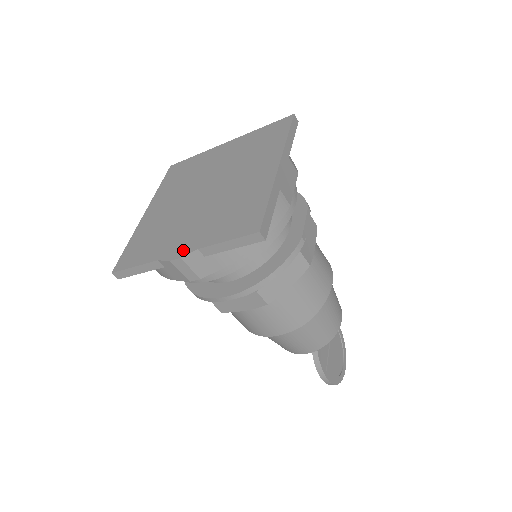
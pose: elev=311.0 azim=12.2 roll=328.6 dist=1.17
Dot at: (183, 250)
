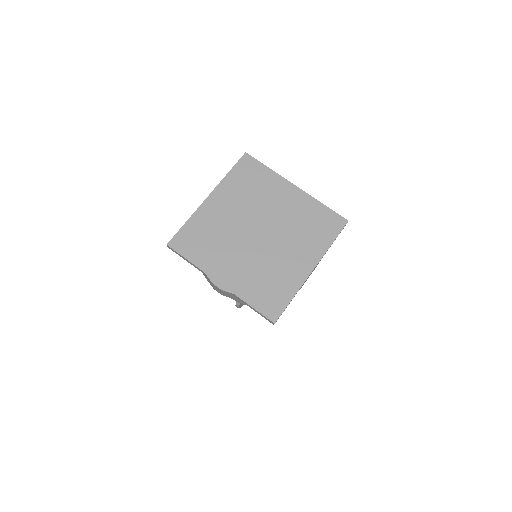
Dot at: (225, 284)
